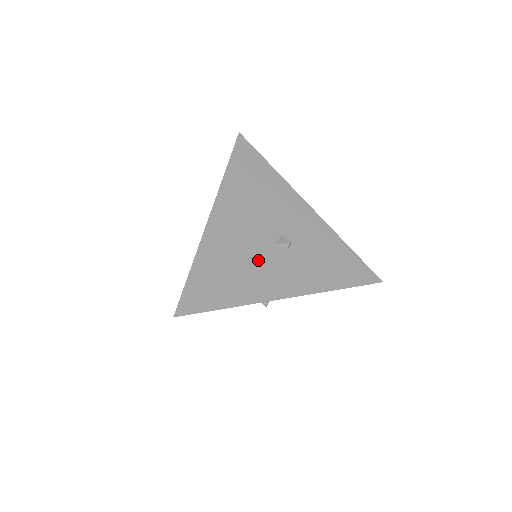
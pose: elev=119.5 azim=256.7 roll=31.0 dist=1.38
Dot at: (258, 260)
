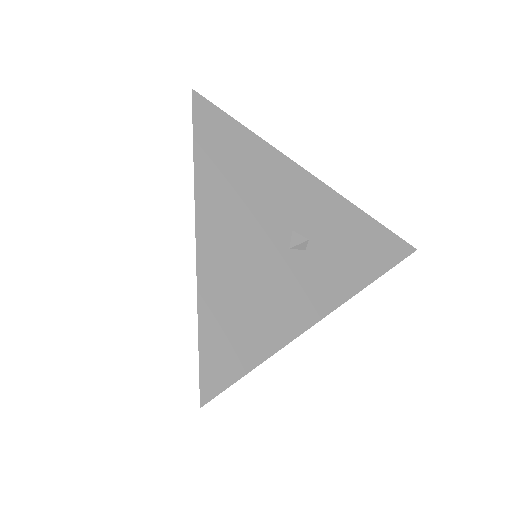
Dot at: (276, 278)
